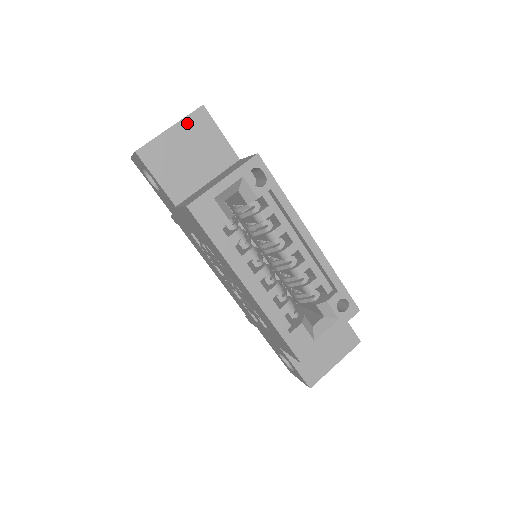
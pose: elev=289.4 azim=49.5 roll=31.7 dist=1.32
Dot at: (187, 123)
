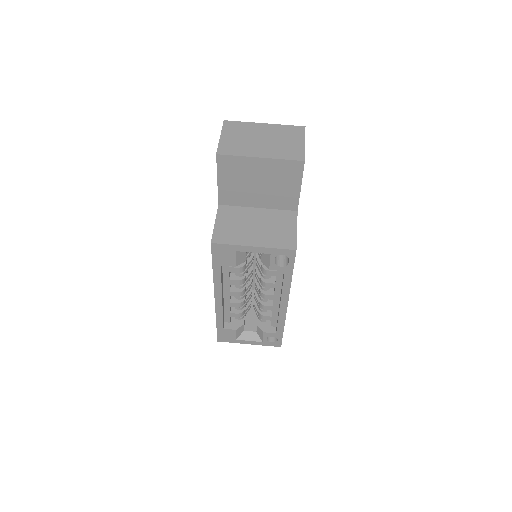
Dot at: (278, 164)
